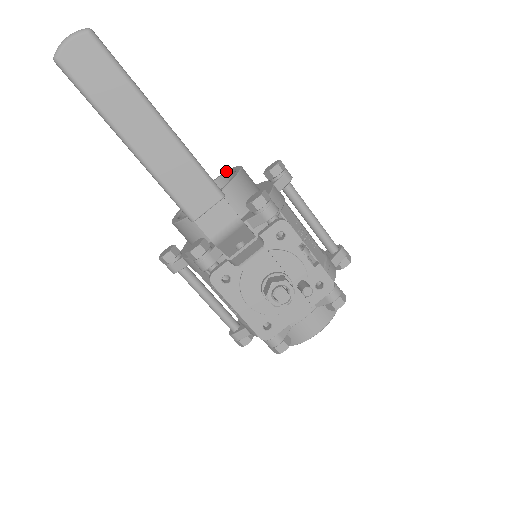
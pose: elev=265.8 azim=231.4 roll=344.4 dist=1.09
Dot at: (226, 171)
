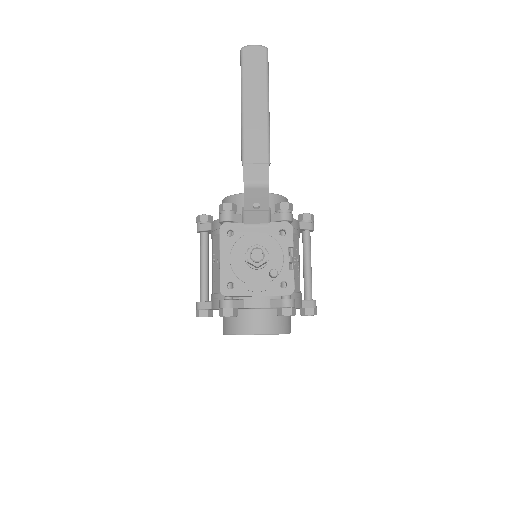
Dot at: occluded
